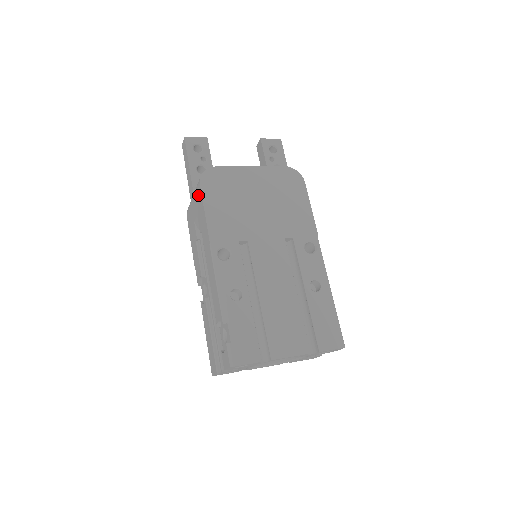
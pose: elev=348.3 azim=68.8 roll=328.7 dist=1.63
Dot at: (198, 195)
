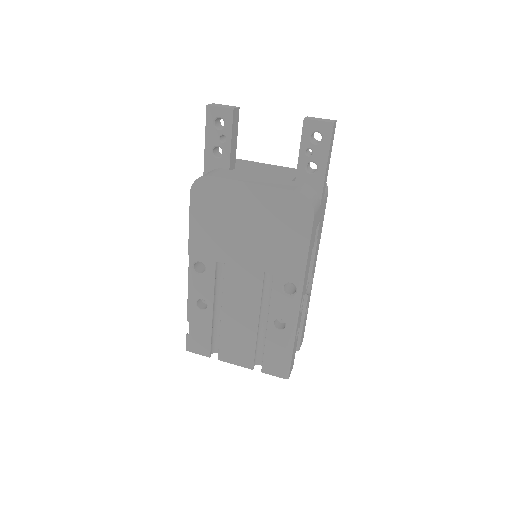
Dot at: occluded
